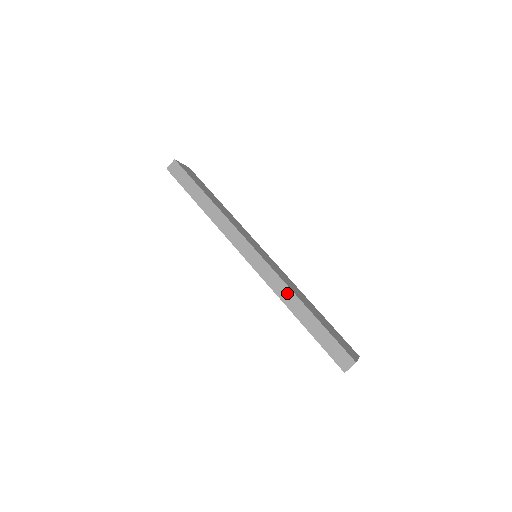
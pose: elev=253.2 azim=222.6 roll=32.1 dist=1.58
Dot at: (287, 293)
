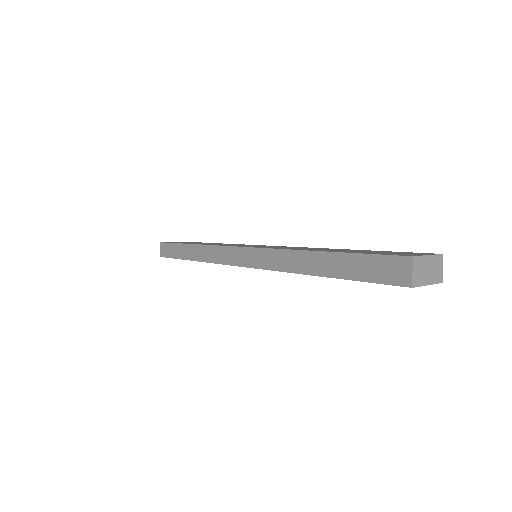
Dot at: (288, 258)
